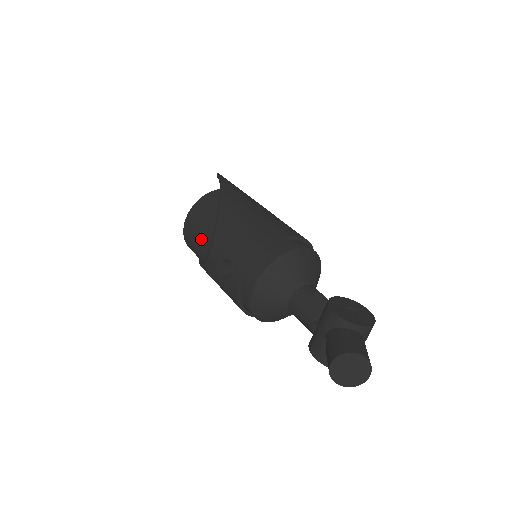
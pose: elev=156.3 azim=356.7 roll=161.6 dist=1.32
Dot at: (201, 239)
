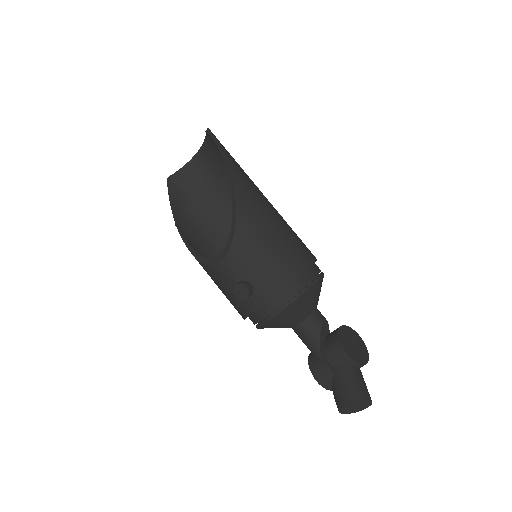
Dot at: (208, 238)
